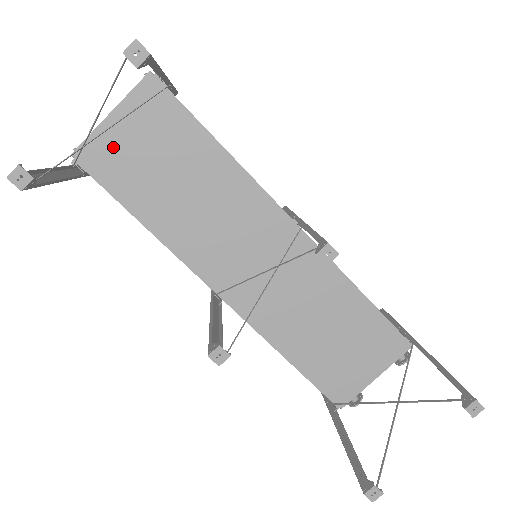
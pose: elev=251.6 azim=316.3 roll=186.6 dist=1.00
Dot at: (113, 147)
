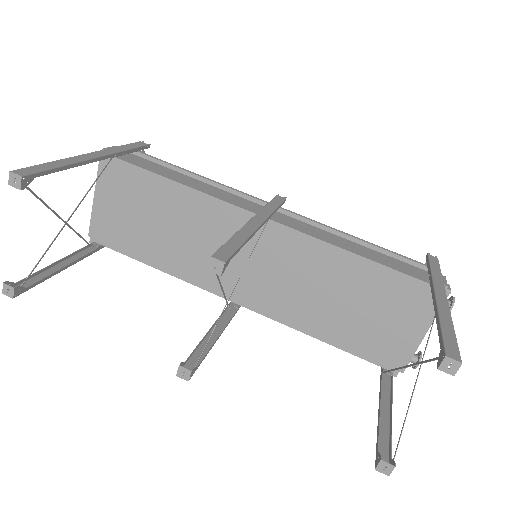
Dot at: (107, 219)
